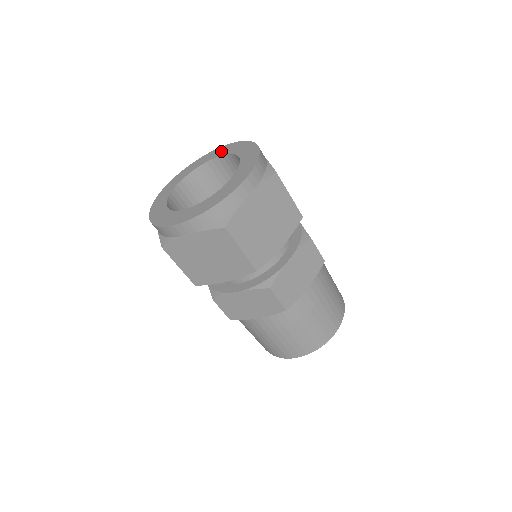
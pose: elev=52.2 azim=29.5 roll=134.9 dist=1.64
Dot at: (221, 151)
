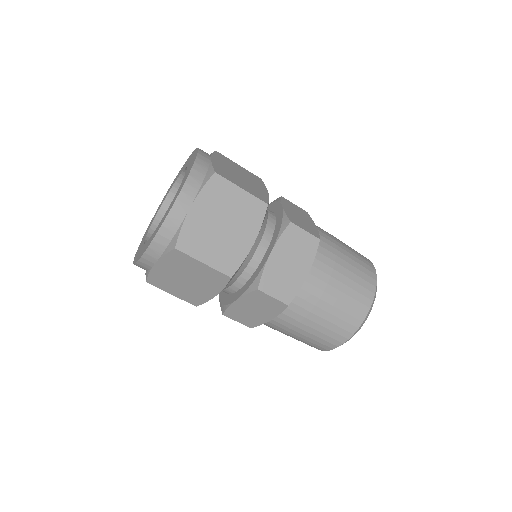
Dot at: (160, 205)
